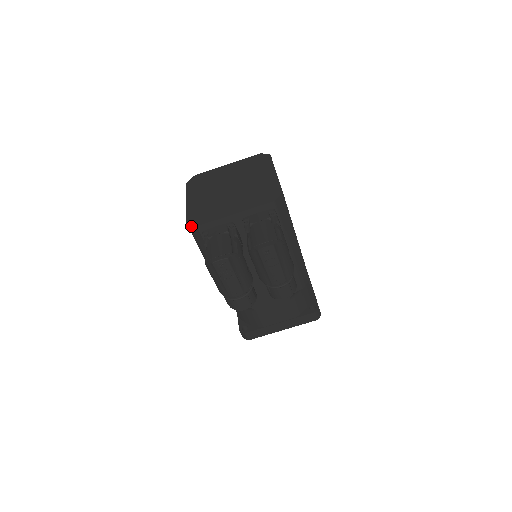
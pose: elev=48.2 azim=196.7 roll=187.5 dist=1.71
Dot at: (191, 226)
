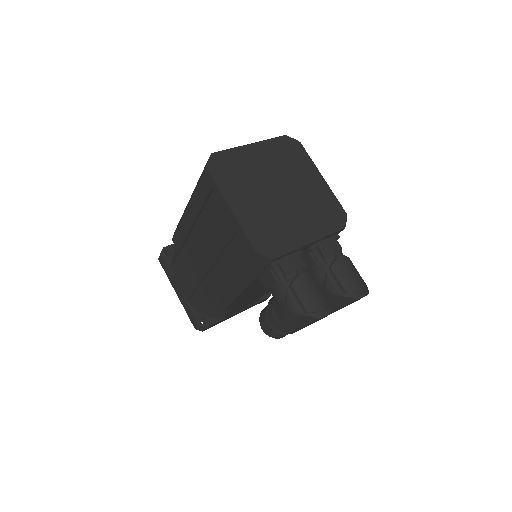
Dot at: (262, 256)
